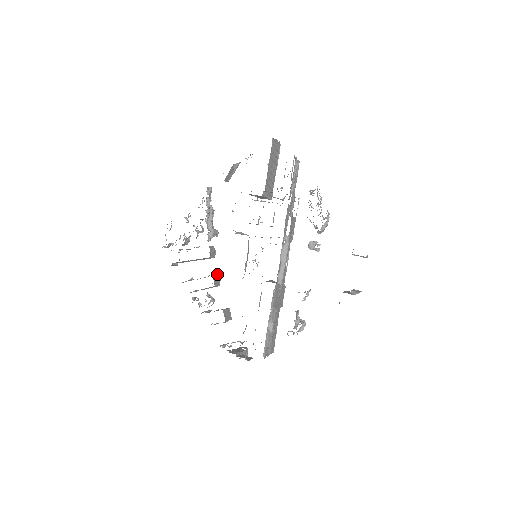
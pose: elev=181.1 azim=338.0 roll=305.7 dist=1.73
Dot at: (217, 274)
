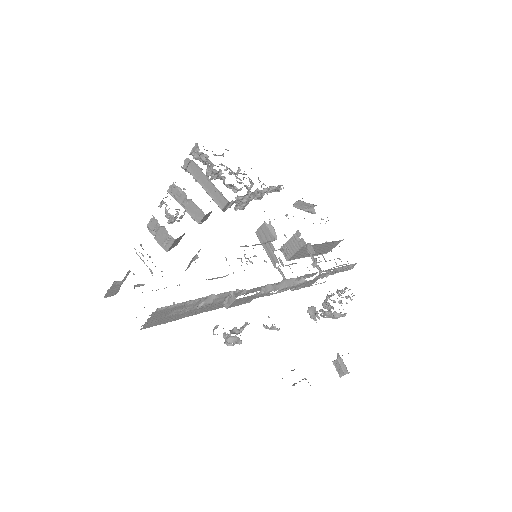
Dot at: occluded
